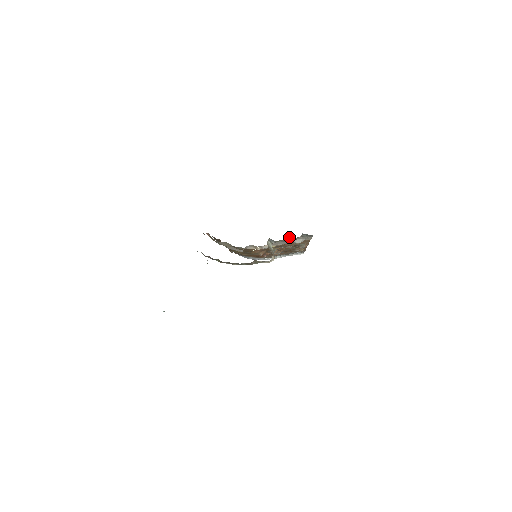
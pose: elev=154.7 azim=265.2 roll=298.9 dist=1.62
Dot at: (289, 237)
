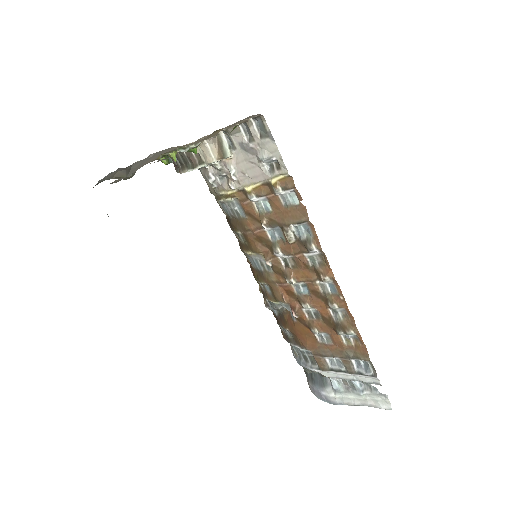
Dot at: (248, 137)
